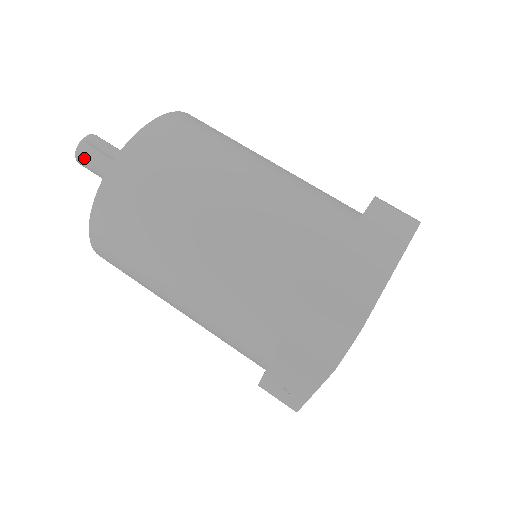
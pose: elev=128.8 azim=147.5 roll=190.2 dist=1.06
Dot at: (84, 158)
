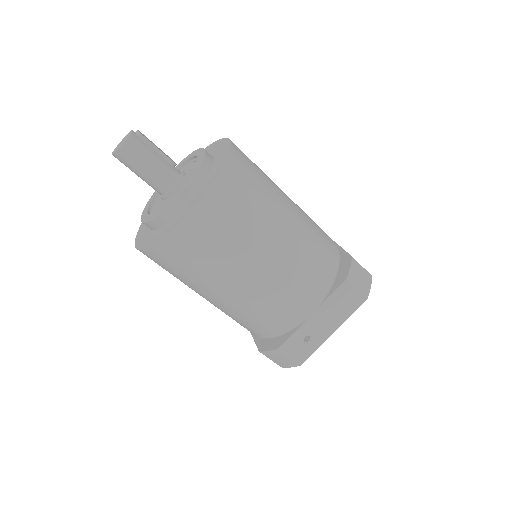
Dot at: (135, 147)
